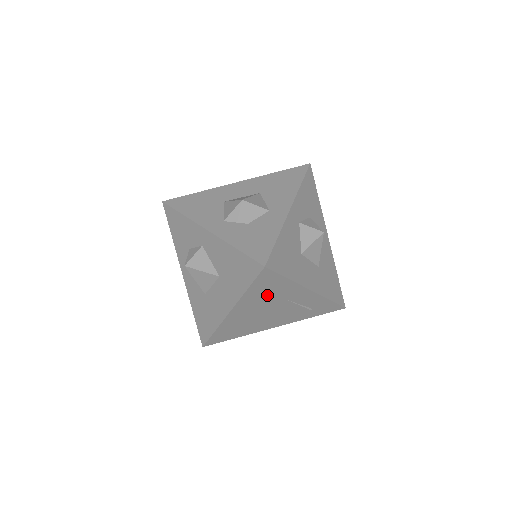
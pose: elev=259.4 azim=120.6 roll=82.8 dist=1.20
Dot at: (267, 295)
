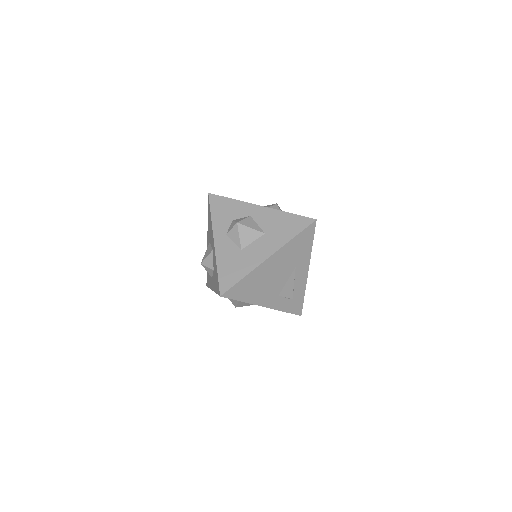
Dot at: (294, 254)
